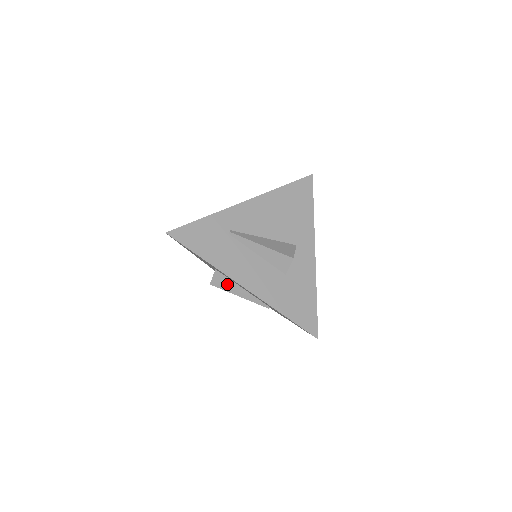
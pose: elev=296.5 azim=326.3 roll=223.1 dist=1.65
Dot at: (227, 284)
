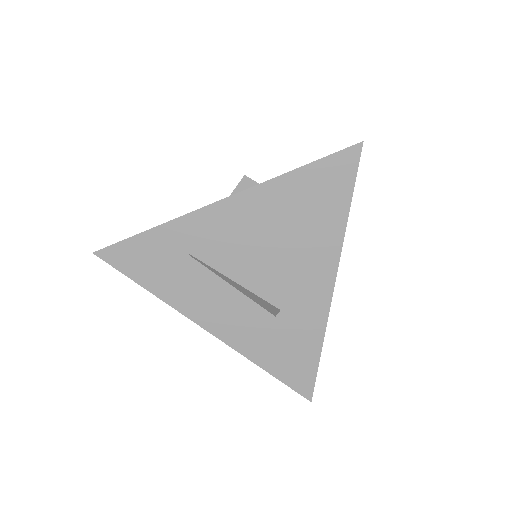
Dot at: occluded
